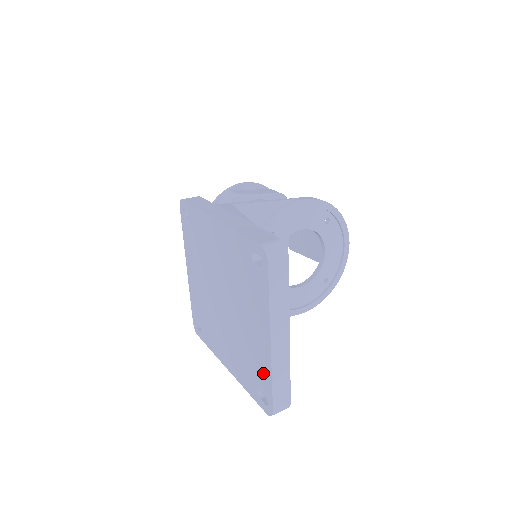
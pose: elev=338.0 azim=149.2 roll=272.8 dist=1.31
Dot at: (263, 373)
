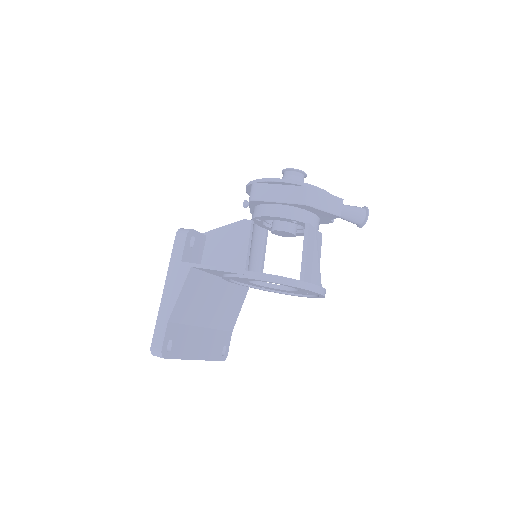
Dot at: occluded
